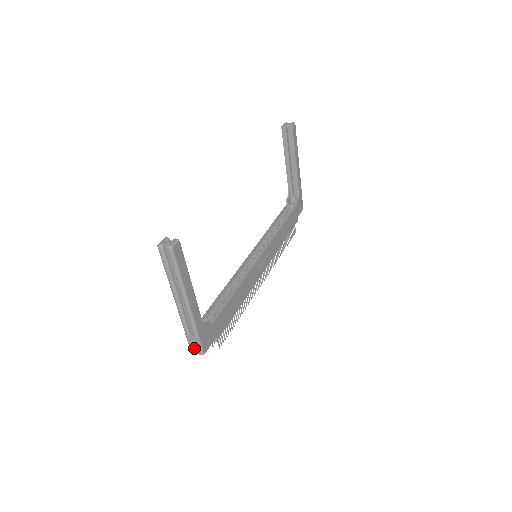
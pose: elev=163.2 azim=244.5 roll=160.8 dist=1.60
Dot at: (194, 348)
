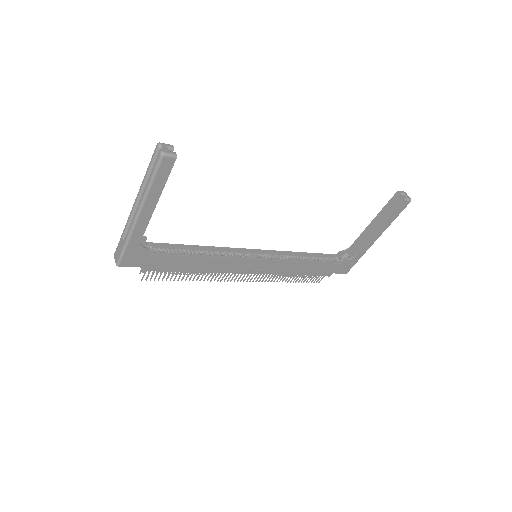
Dot at: (117, 253)
